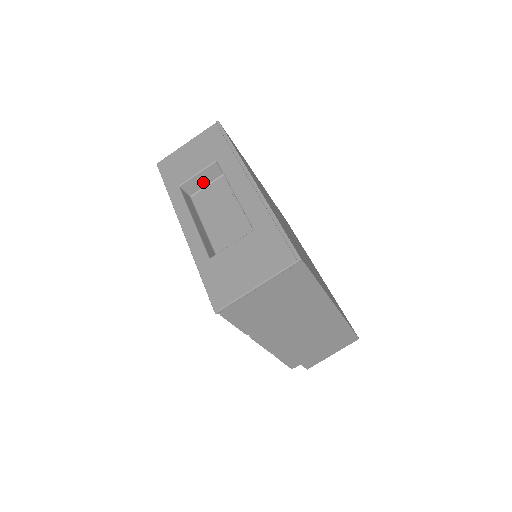
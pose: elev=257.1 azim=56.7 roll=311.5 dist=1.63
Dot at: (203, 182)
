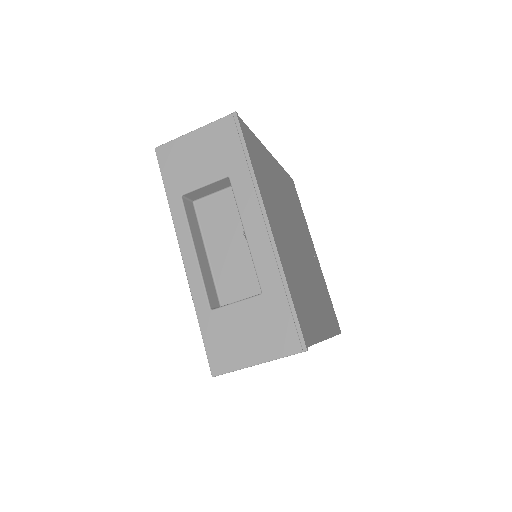
Dot at: (209, 191)
